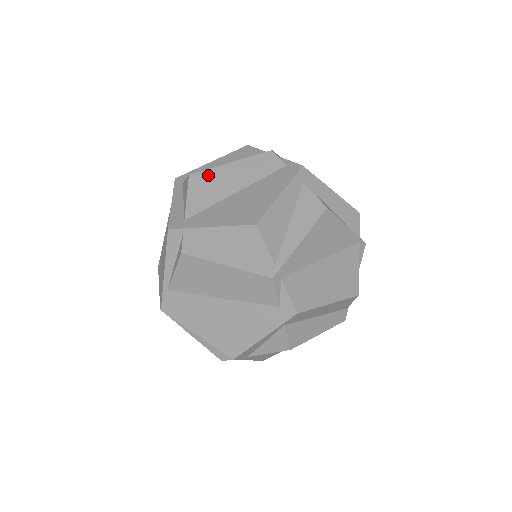
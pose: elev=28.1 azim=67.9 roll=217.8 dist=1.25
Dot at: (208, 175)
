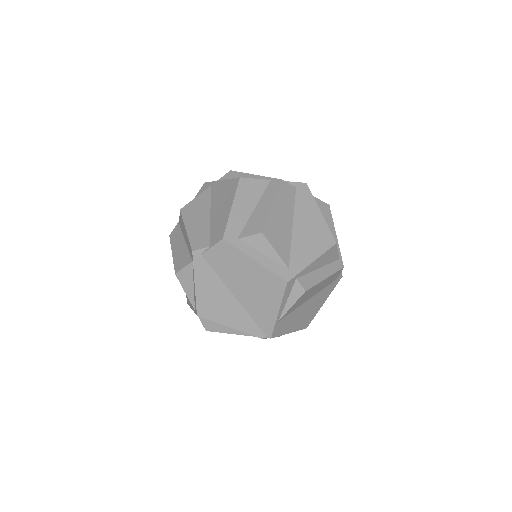
Dot at: (271, 224)
